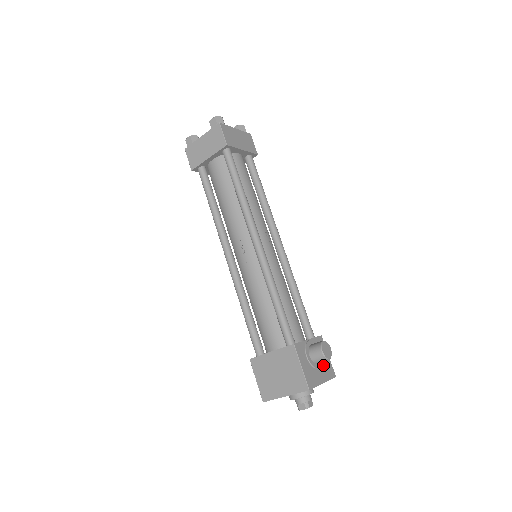
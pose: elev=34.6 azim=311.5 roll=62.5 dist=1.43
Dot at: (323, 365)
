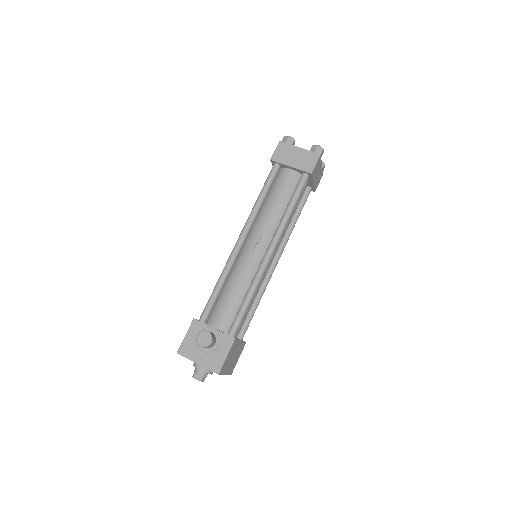
Dot at: (211, 355)
